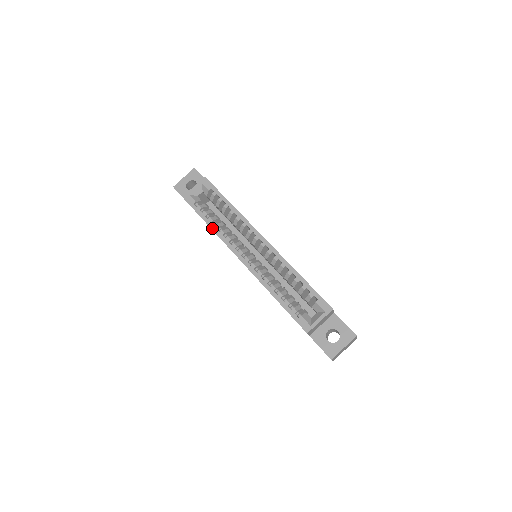
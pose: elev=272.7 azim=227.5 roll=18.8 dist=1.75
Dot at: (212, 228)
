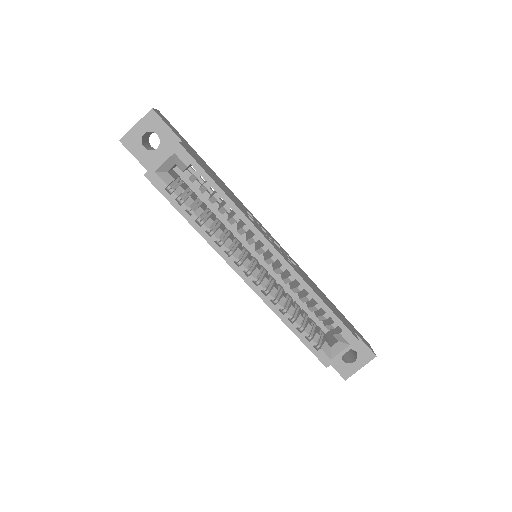
Dot at: (198, 230)
